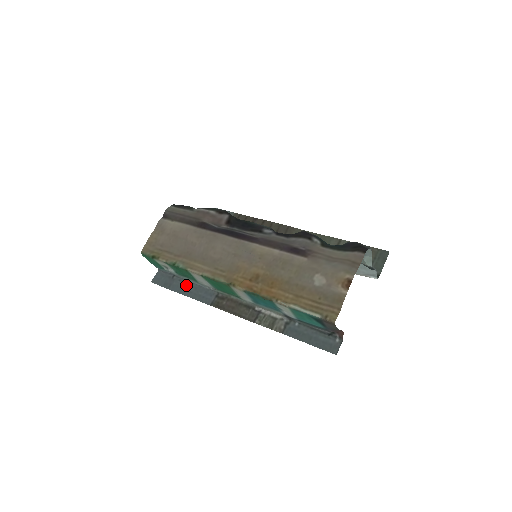
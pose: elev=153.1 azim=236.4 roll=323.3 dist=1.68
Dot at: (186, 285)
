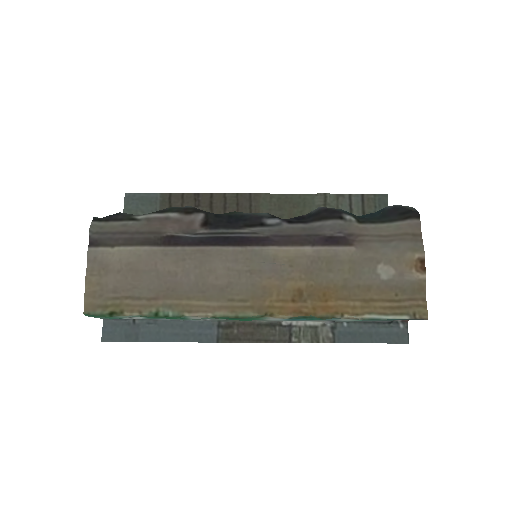
Dot at: (163, 327)
